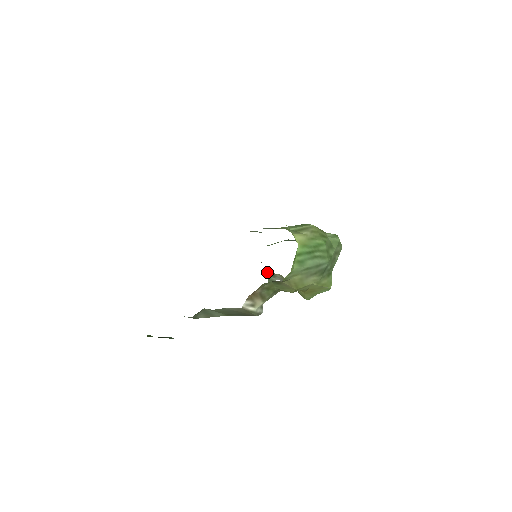
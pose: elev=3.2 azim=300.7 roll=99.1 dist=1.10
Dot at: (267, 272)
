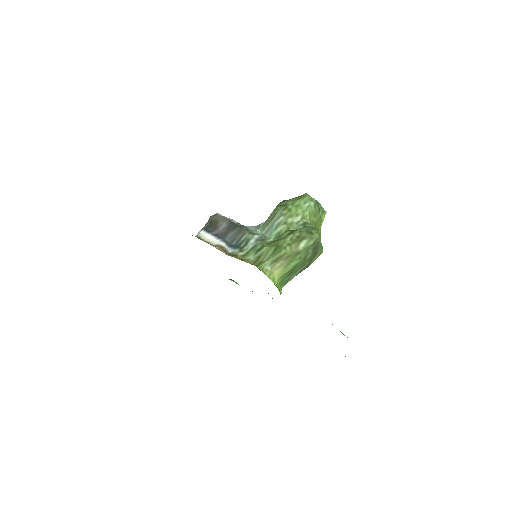
Dot at: occluded
